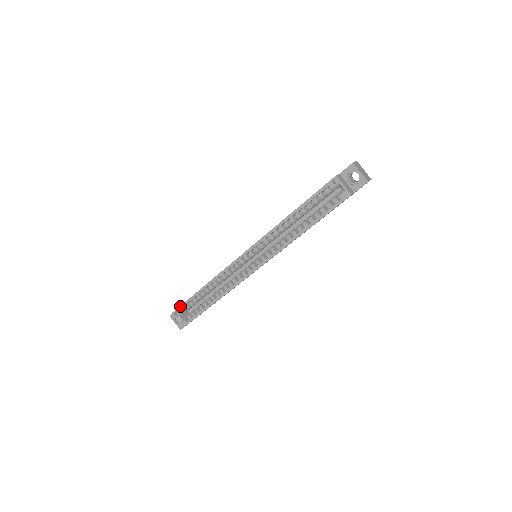
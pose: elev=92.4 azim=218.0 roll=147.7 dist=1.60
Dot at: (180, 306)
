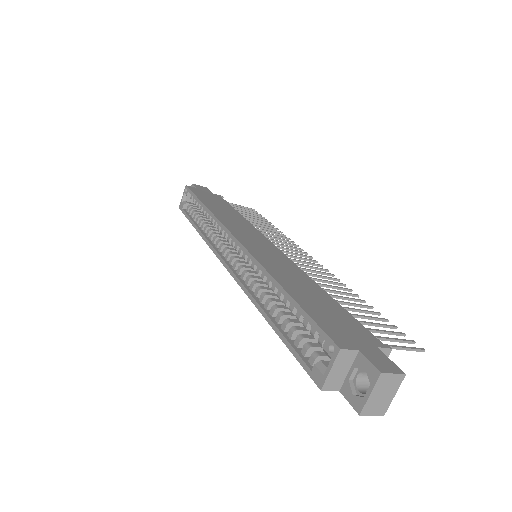
Dot at: (191, 190)
